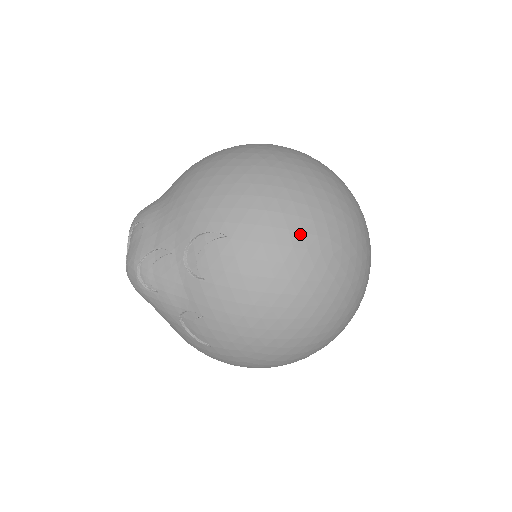
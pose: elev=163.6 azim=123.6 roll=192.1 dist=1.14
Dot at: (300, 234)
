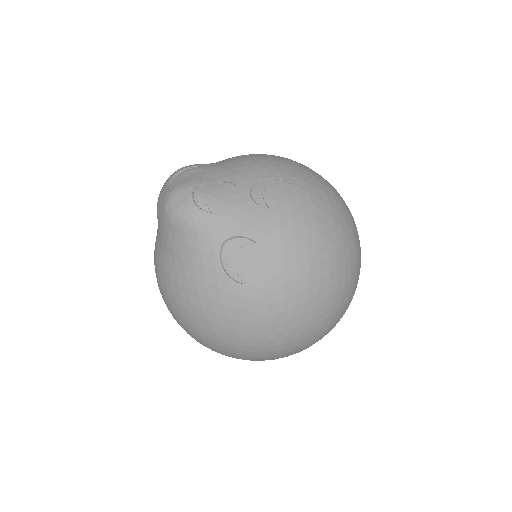
Dot at: (342, 209)
